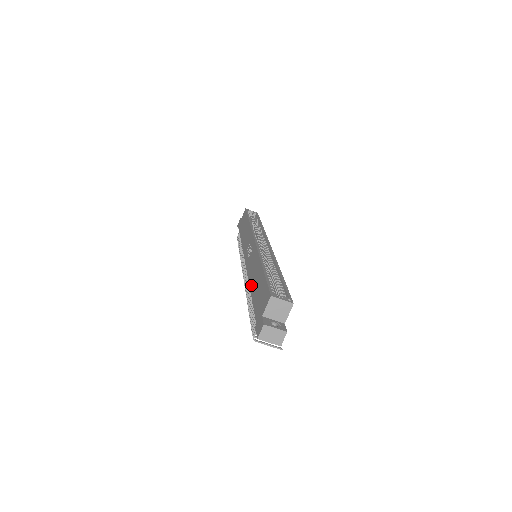
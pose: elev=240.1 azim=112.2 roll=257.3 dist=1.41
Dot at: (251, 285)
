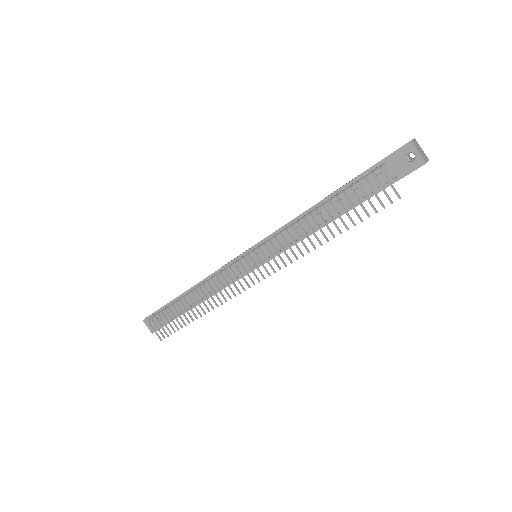
Dot at: occluded
